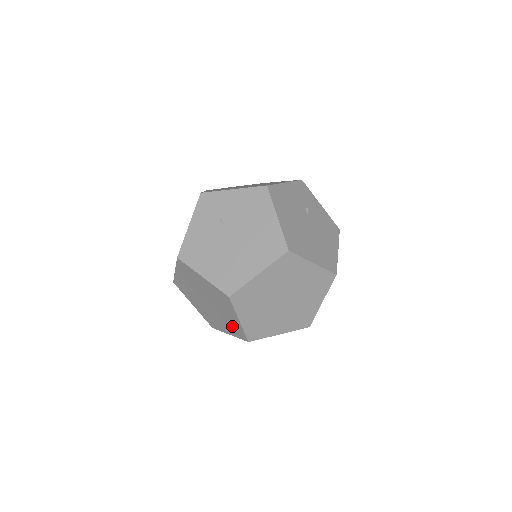
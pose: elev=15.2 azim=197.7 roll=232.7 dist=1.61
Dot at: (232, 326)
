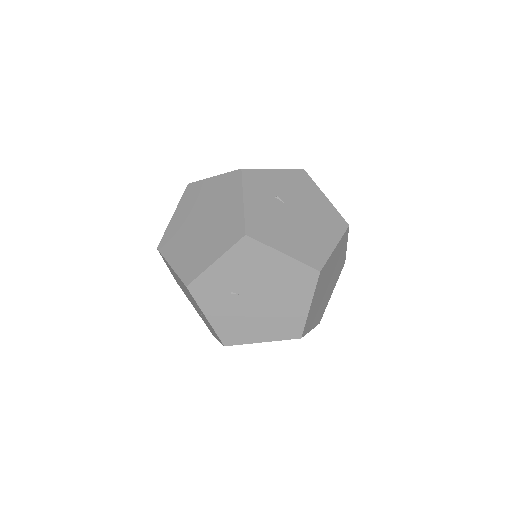
Dot at: occluded
